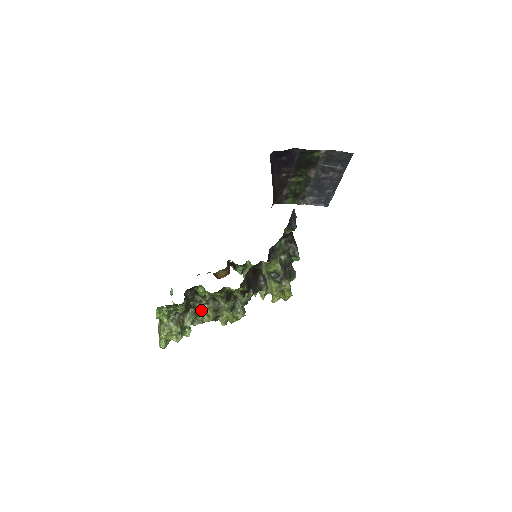
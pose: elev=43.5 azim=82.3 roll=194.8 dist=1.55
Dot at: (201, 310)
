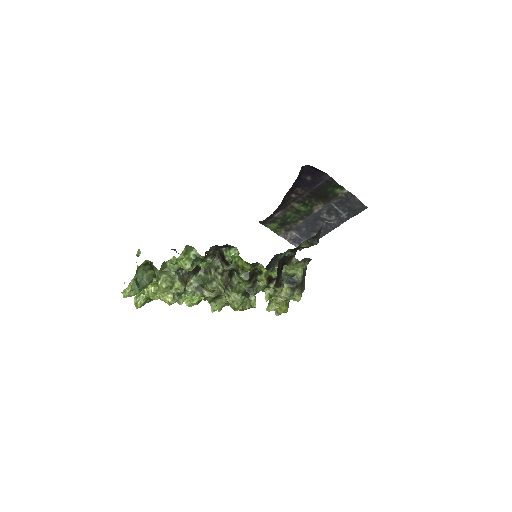
Dot at: (215, 278)
